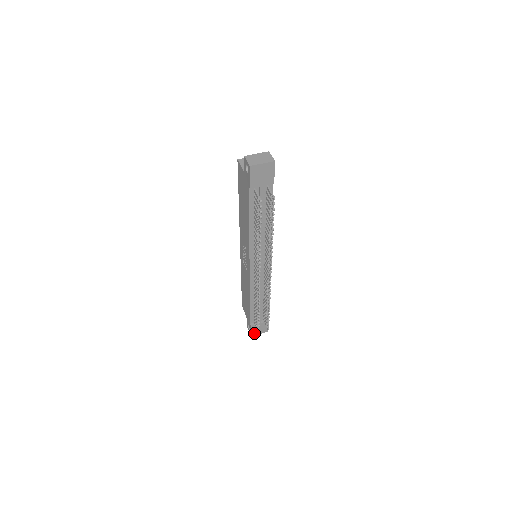
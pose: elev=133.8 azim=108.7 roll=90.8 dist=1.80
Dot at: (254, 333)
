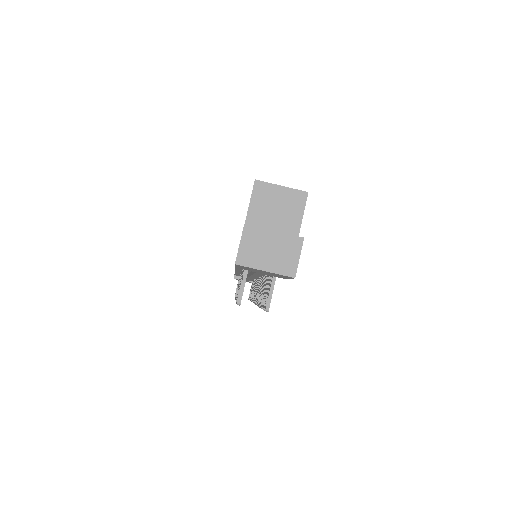
Dot at: occluded
